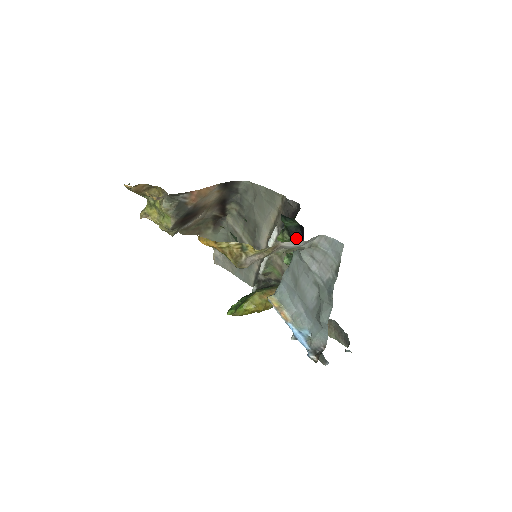
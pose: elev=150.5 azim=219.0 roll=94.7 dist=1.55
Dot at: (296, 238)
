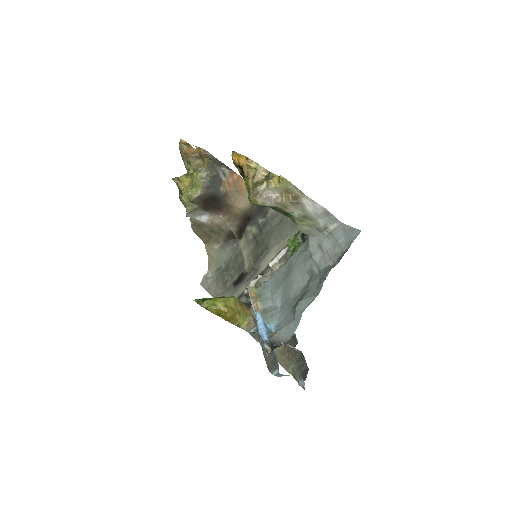
Dot at: occluded
